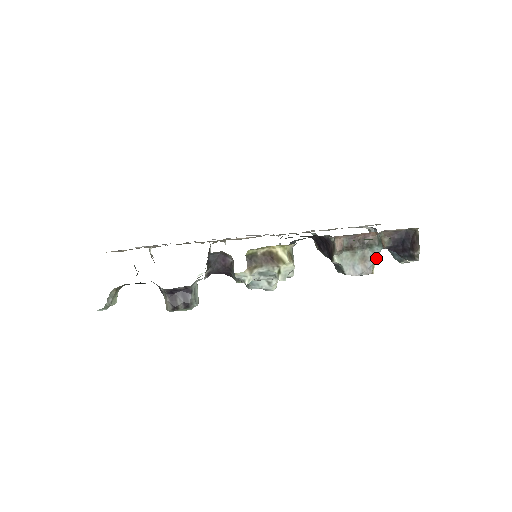
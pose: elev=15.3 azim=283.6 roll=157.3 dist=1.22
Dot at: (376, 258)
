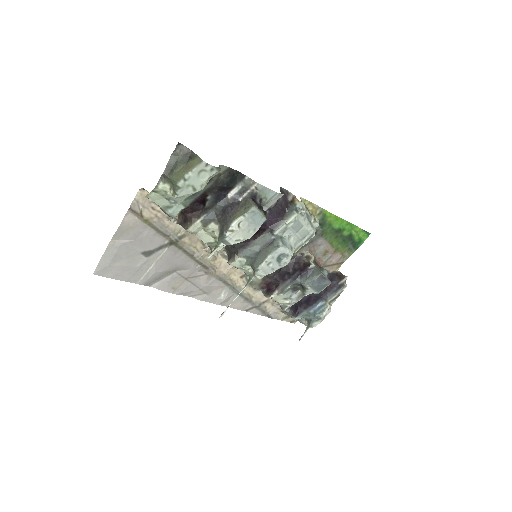
Dot at: occluded
